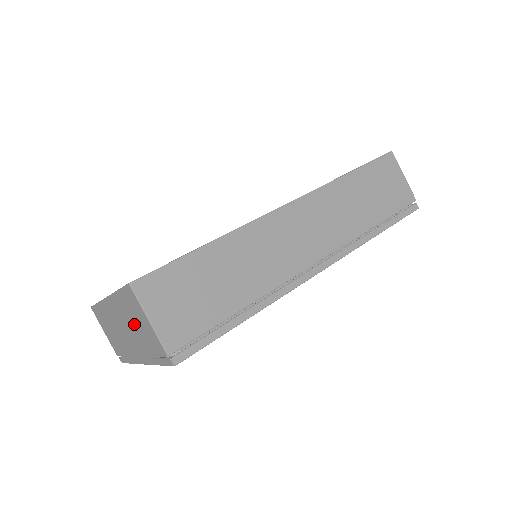
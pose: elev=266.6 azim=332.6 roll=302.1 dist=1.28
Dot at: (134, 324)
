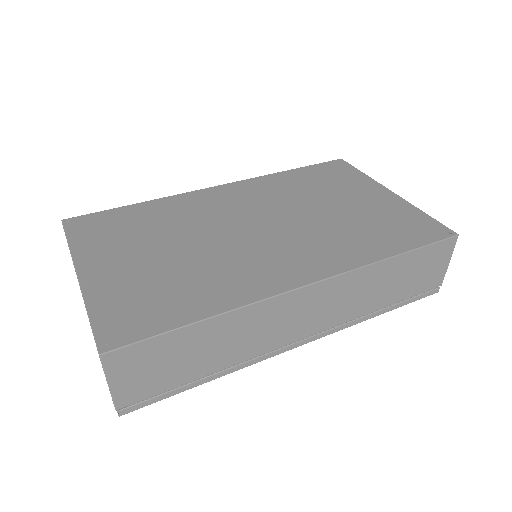
Dot at: occluded
